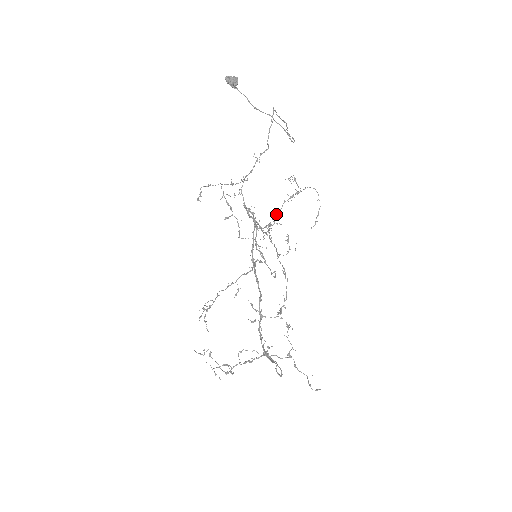
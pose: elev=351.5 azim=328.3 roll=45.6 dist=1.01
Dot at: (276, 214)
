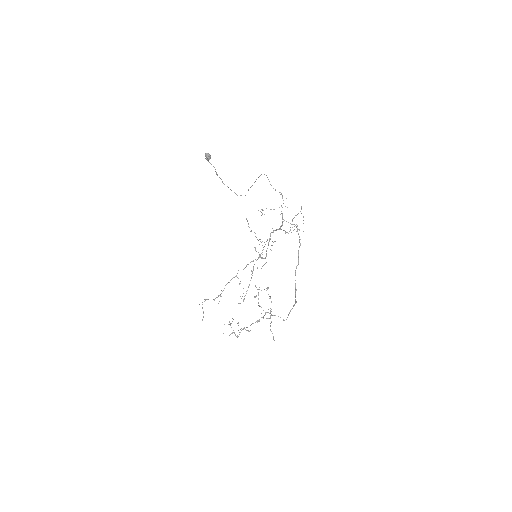
Dot at: occluded
